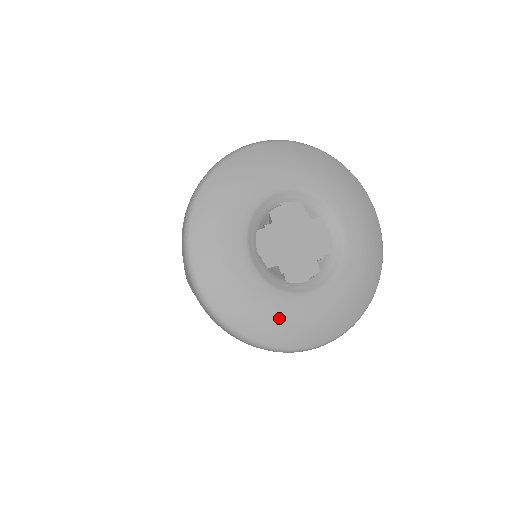
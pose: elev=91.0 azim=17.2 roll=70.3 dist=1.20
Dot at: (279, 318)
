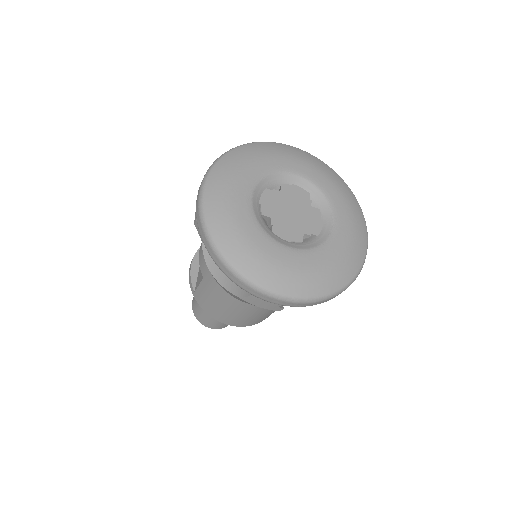
Dot at: (253, 248)
